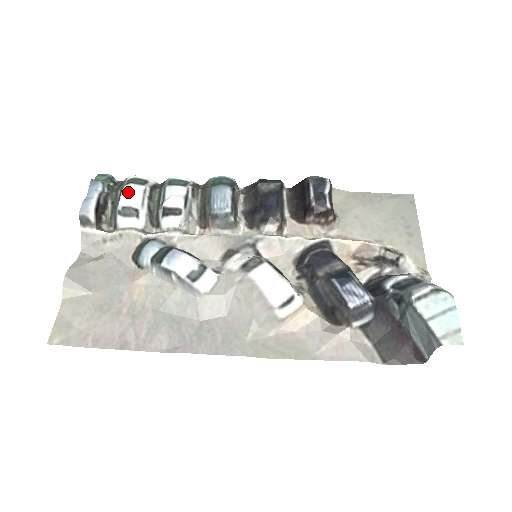
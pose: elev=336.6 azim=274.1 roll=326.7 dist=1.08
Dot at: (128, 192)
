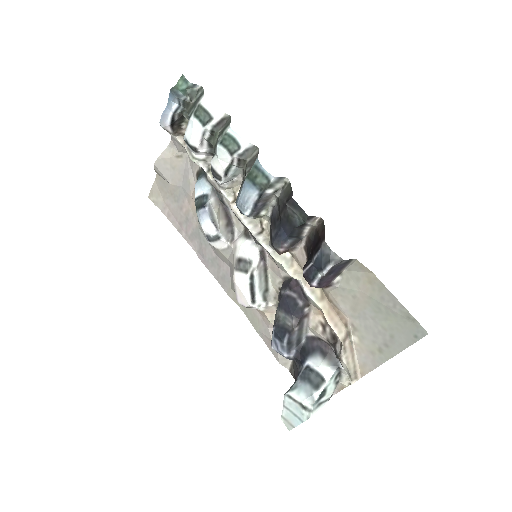
Dot at: (191, 128)
